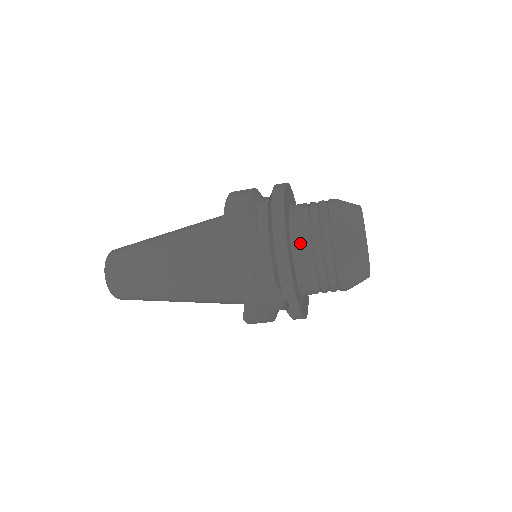
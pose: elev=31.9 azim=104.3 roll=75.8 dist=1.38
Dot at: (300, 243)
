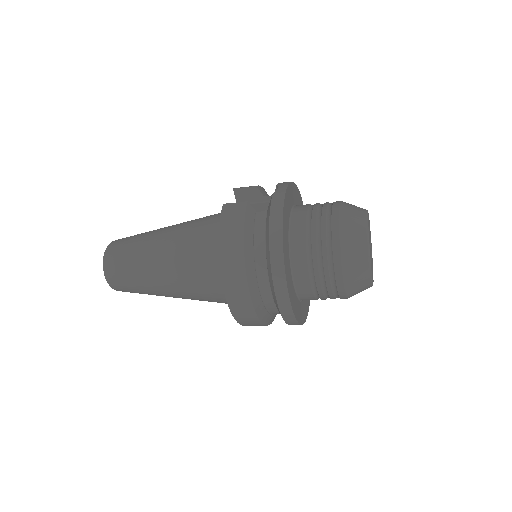
Dot at: (308, 299)
